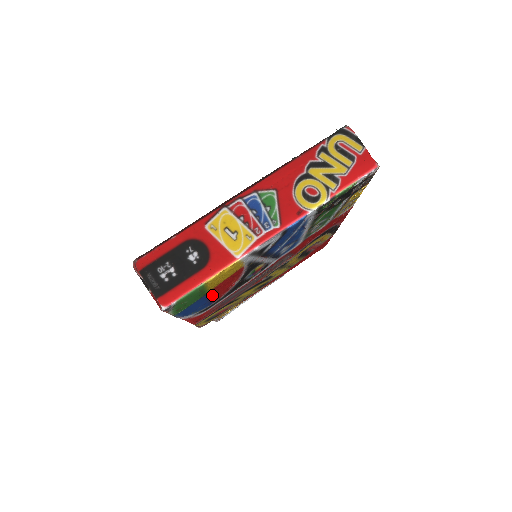
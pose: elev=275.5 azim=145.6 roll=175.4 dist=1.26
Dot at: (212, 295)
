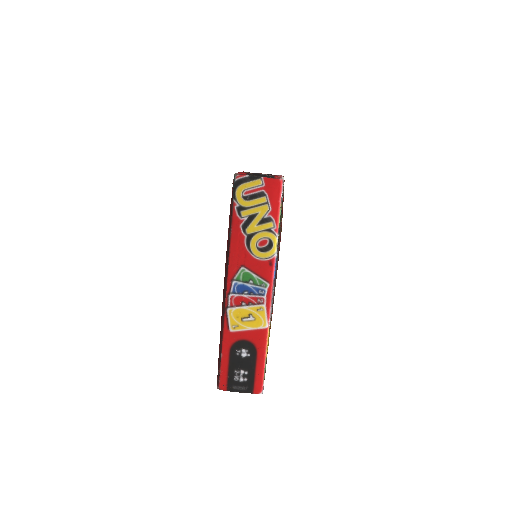
Dot at: occluded
